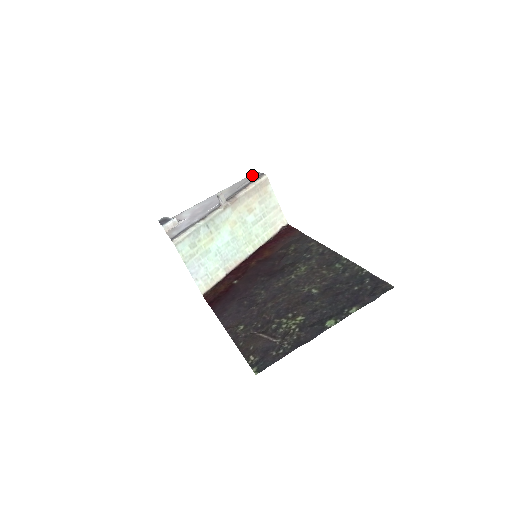
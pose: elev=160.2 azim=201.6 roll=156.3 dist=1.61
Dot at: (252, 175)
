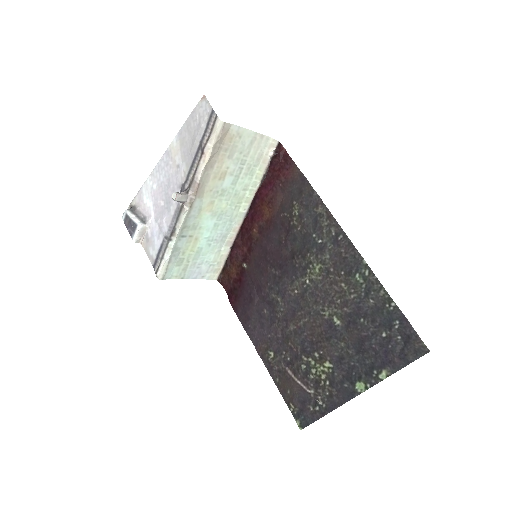
Dot at: (199, 107)
